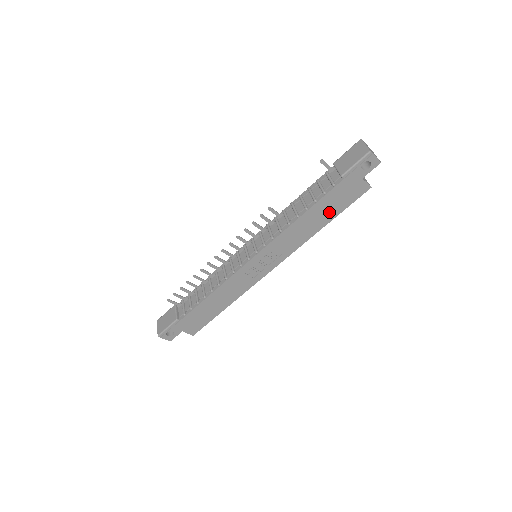
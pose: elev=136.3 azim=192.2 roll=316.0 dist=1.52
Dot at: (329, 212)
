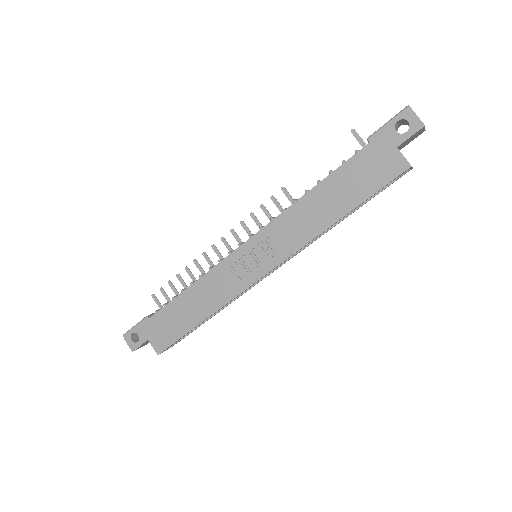
Dot at: (348, 195)
